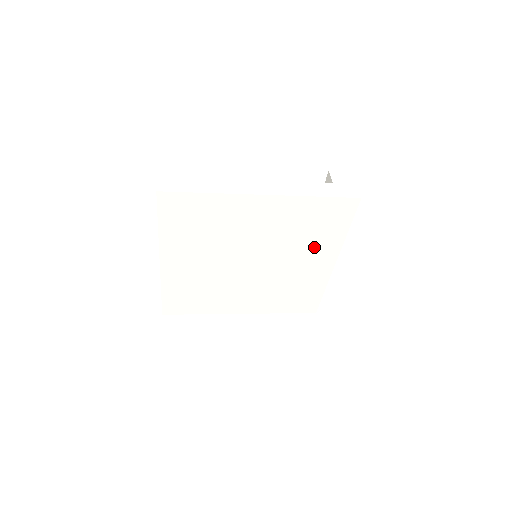
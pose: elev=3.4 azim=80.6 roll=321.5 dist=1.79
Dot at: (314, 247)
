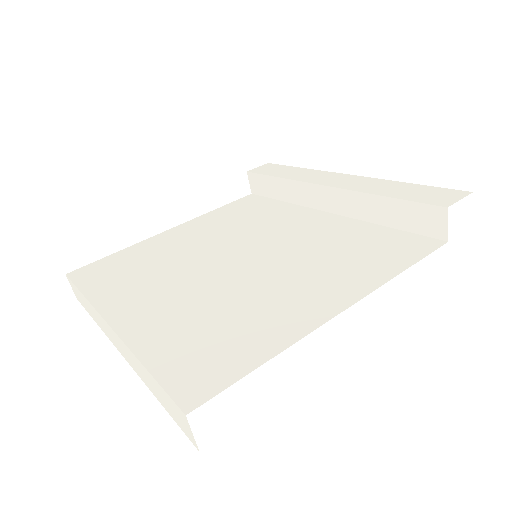
Dot at: occluded
